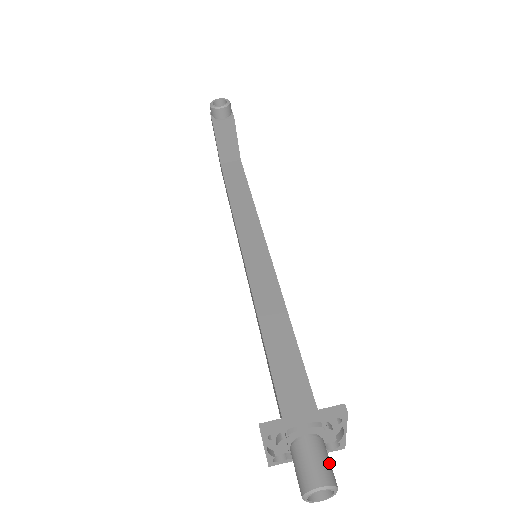
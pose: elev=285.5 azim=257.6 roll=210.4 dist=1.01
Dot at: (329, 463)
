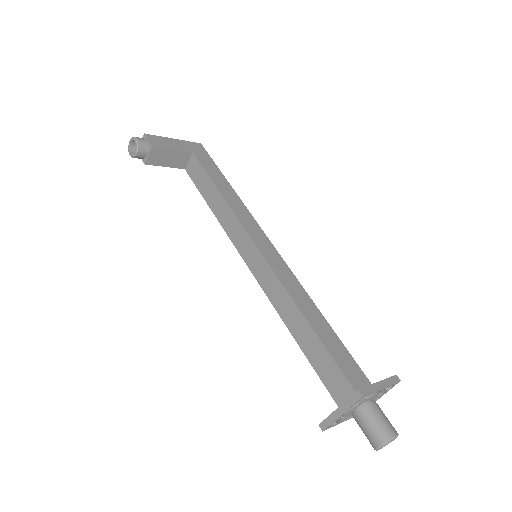
Dot at: (380, 422)
